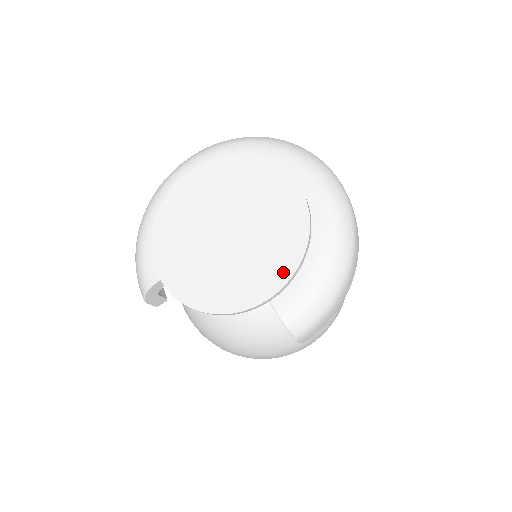
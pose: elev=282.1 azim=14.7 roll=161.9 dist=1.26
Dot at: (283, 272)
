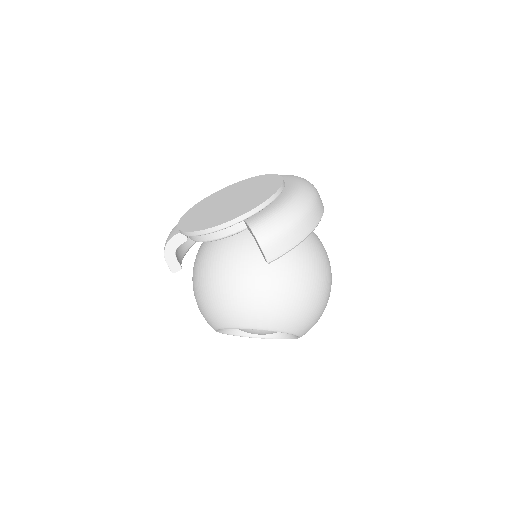
Dot at: (257, 203)
